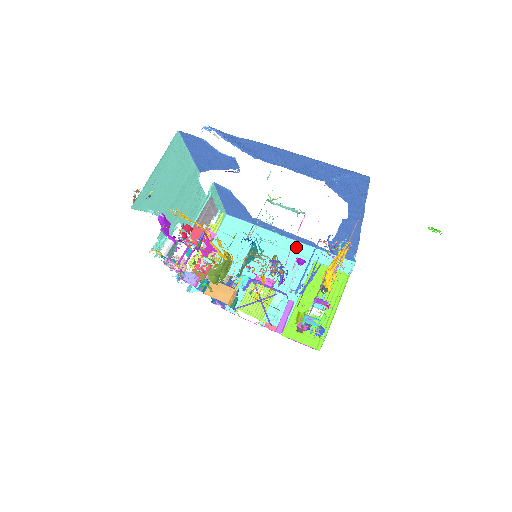
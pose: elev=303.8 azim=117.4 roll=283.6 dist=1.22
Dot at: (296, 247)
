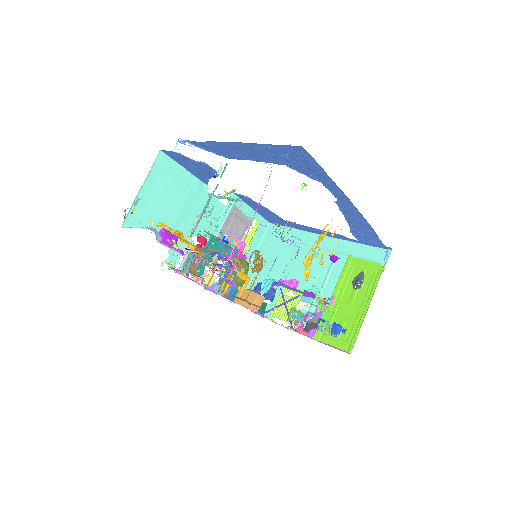
Dot at: (331, 244)
